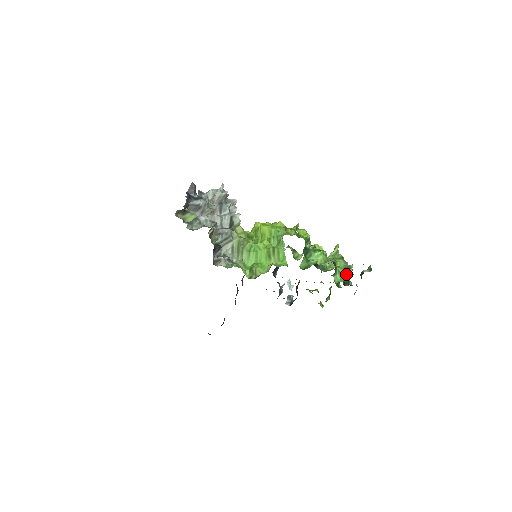
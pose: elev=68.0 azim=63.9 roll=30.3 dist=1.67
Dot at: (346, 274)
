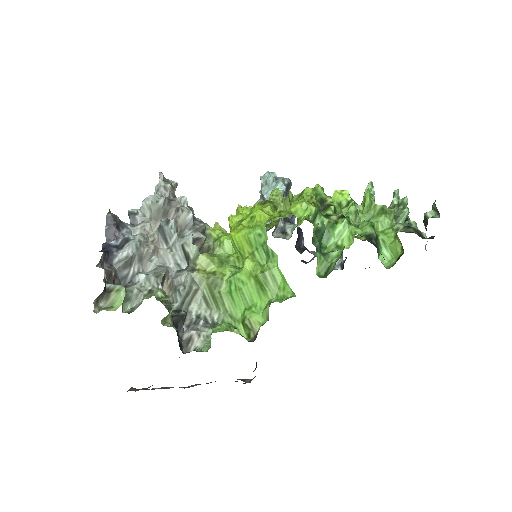
Dot at: (397, 246)
